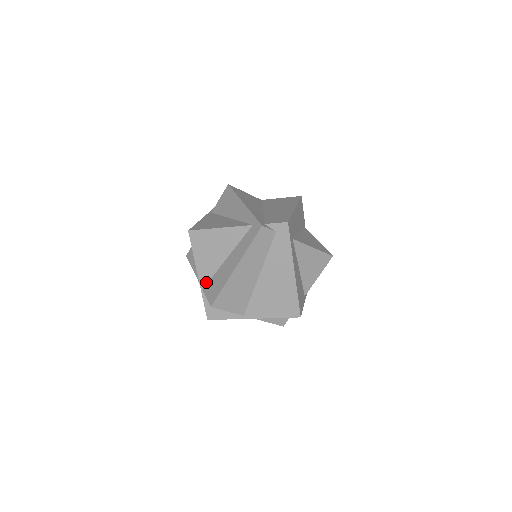
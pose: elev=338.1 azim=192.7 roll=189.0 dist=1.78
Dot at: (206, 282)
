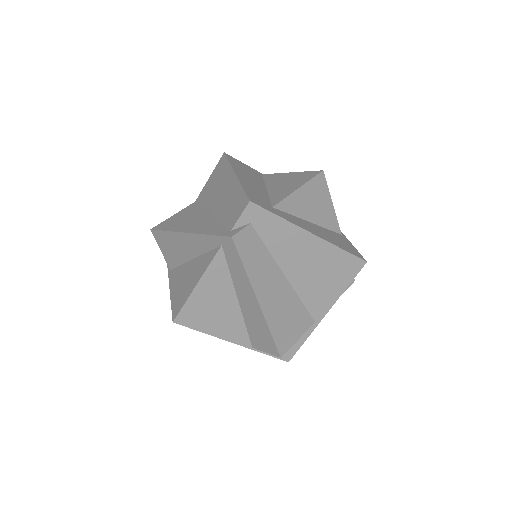
Dot at: (247, 339)
